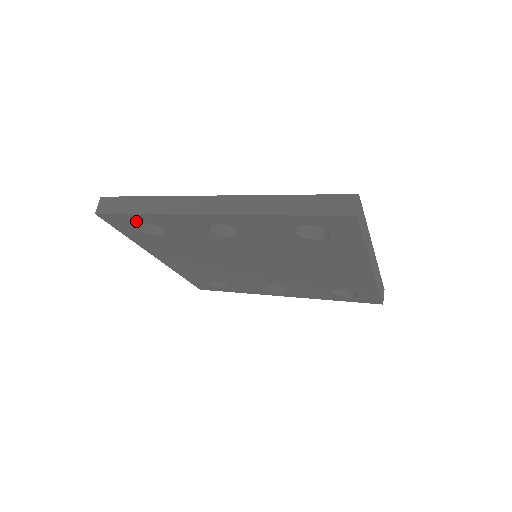
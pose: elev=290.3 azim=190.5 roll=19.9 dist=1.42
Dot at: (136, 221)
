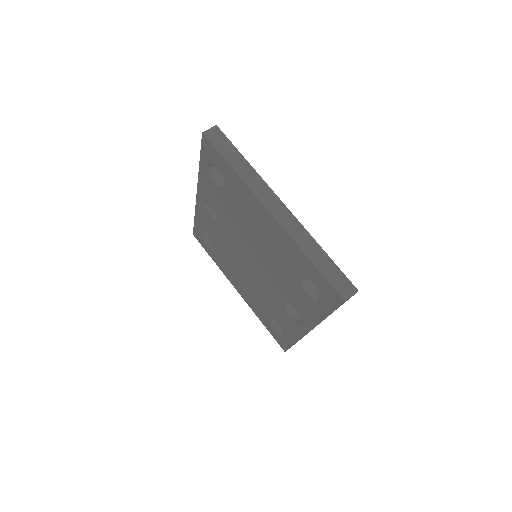
Dot at: (200, 231)
